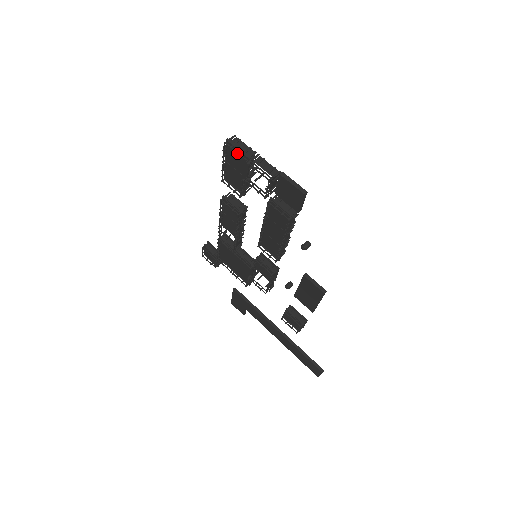
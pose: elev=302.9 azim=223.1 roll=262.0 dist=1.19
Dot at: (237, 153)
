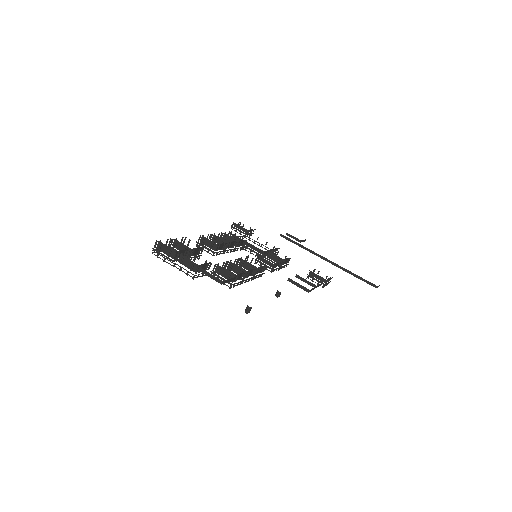
Dot at: (163, 261)
